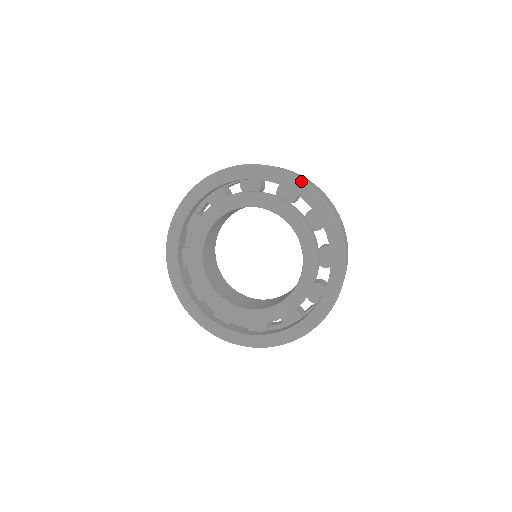
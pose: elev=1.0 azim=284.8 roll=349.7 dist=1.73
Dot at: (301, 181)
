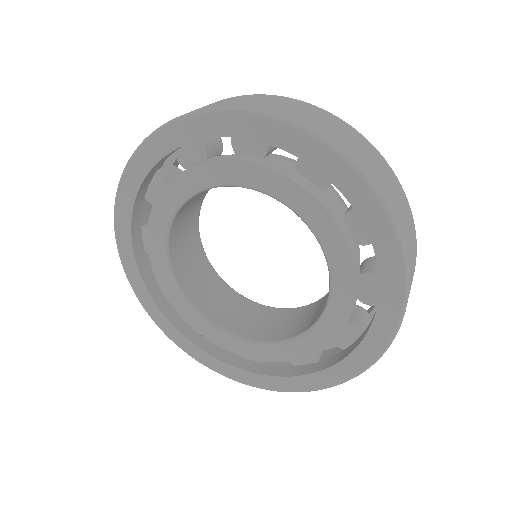
Dot at: (343, 159)
